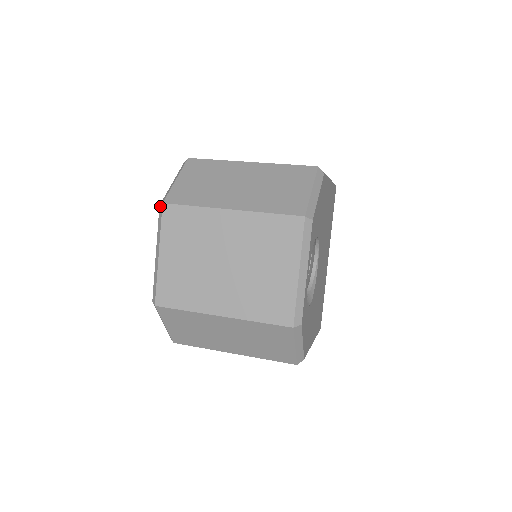
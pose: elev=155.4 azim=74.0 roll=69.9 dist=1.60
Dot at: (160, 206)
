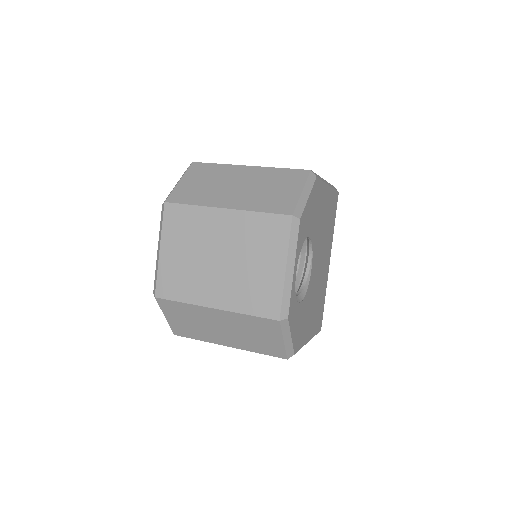
Dot at: (162, 205)
